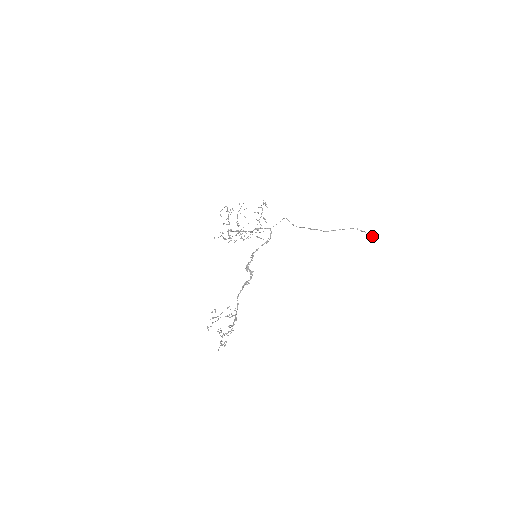
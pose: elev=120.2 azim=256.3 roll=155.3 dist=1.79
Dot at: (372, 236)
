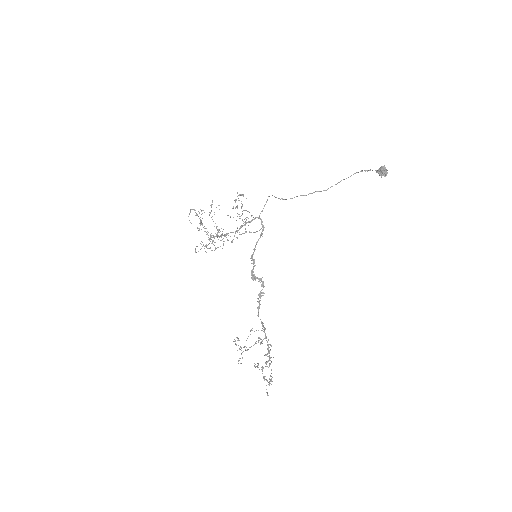
Dot at: (383, 172)
